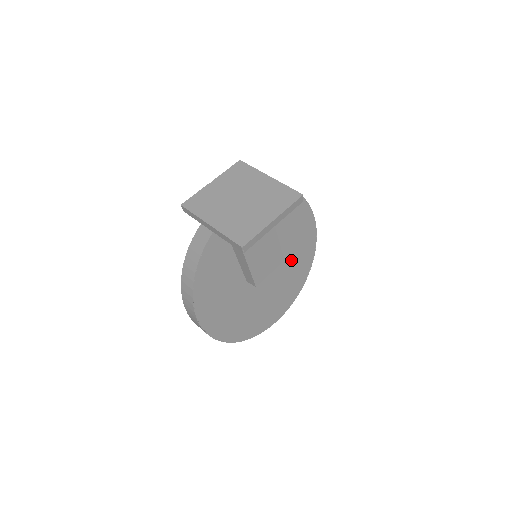
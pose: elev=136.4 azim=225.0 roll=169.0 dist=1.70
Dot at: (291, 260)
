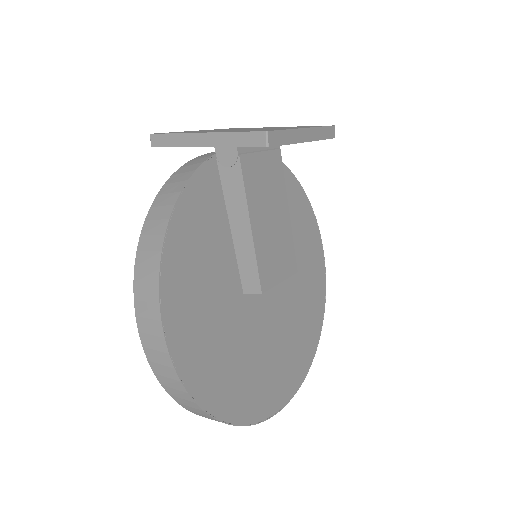
Dot at: (299, 296)
